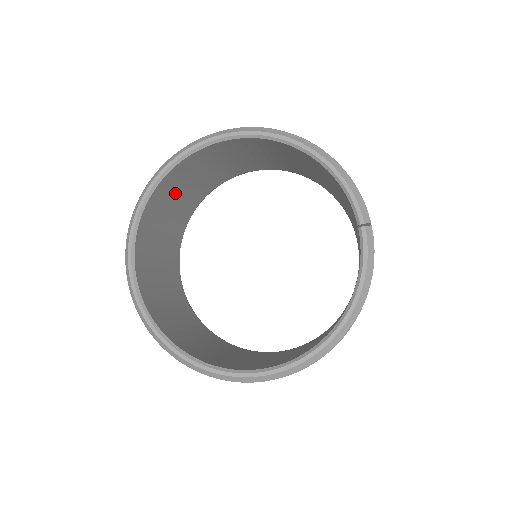
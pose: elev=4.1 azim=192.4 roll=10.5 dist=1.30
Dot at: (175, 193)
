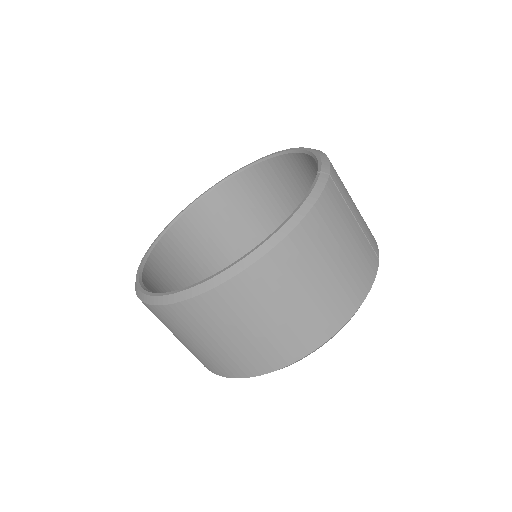
Dot at: (221, 224)
